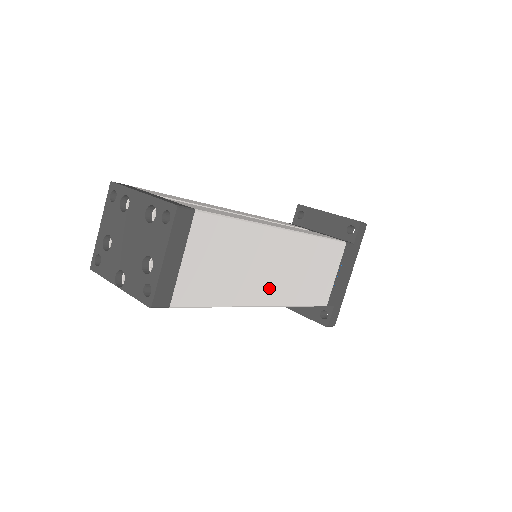
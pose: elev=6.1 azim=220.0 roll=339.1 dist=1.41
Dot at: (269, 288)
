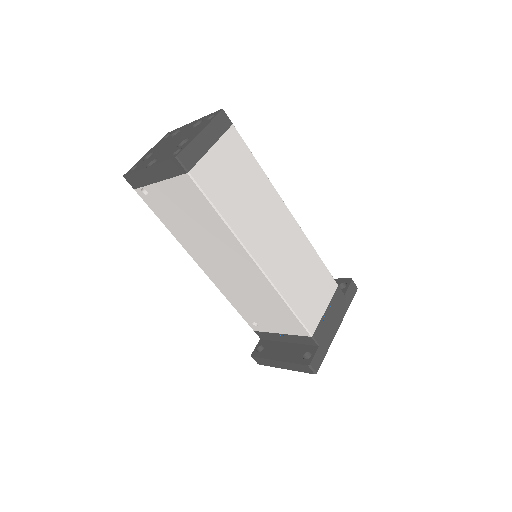
Dot at: (266, 251)
